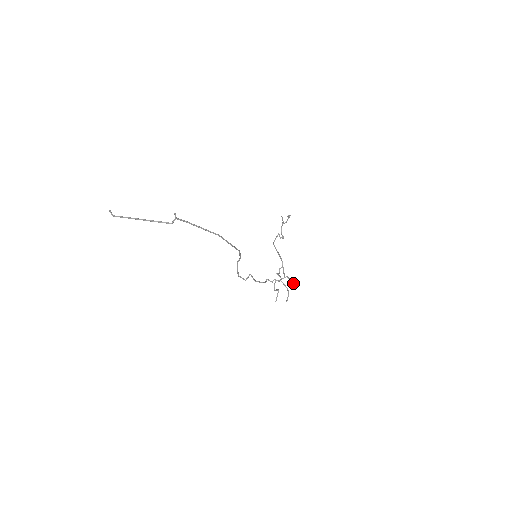
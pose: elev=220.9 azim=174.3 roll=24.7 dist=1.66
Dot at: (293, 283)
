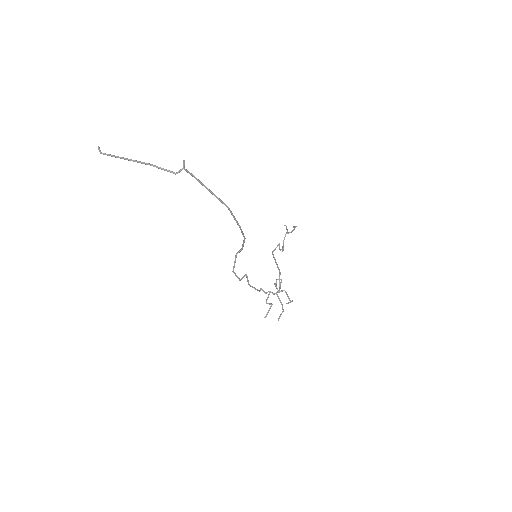
Dot at: (289, 300)
